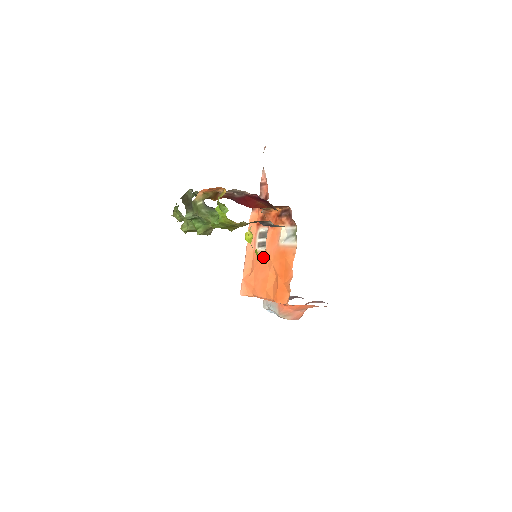
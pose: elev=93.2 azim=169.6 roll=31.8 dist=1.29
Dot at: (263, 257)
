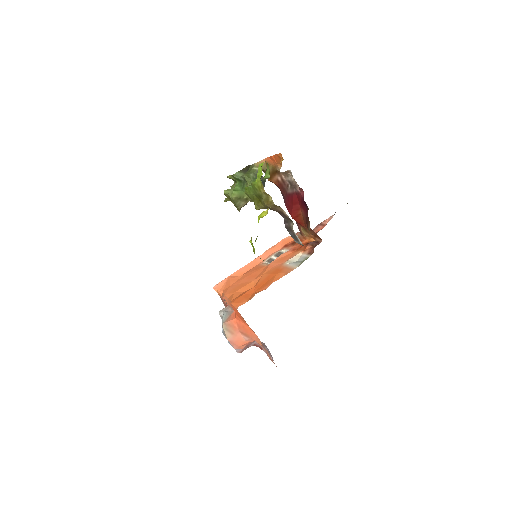
Dot at: (262, 268)
